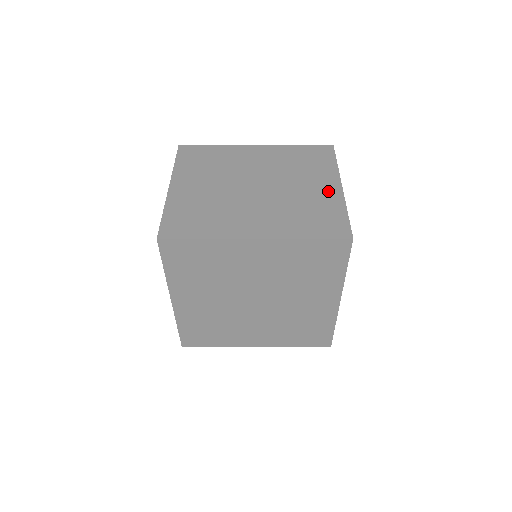
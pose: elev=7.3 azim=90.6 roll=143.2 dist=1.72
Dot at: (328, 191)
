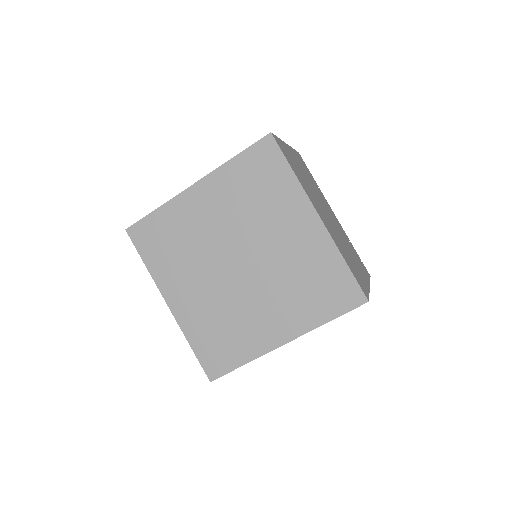
Dot at: occluded
